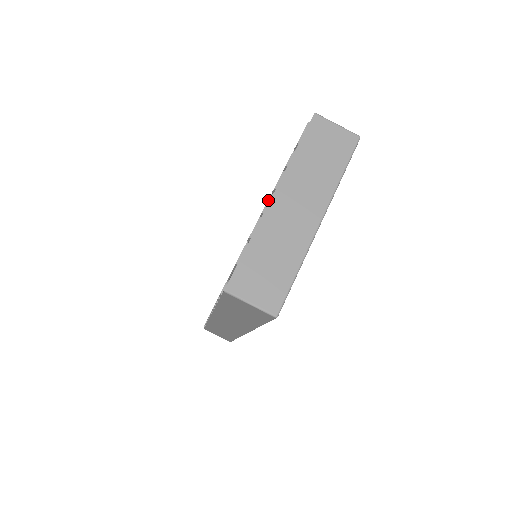
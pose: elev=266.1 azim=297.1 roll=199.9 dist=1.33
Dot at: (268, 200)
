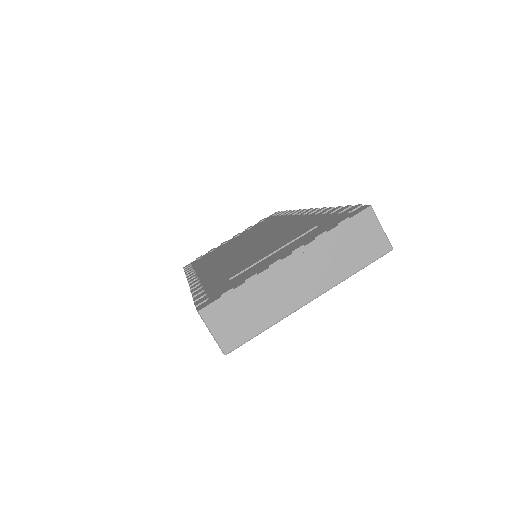
Dot at: (286, 244)
